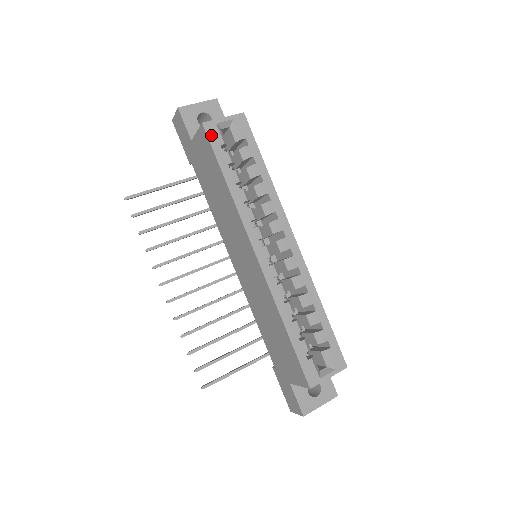
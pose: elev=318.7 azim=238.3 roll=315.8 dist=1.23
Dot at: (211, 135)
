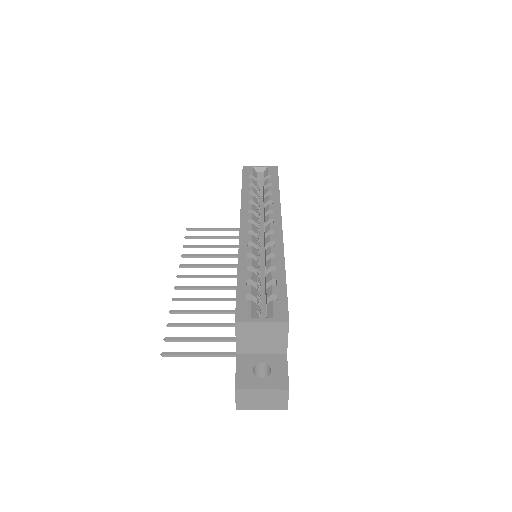
Dot at: (246, 171)
